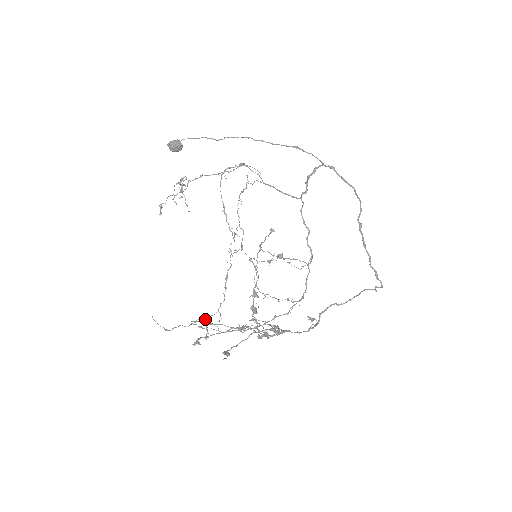
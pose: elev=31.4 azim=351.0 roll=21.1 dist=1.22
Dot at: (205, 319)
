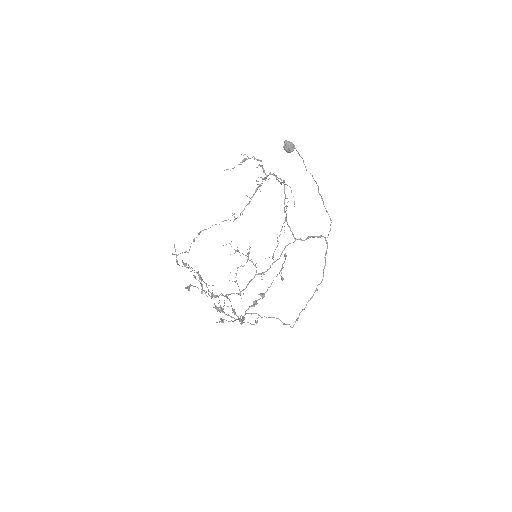
Dot at: occluded
